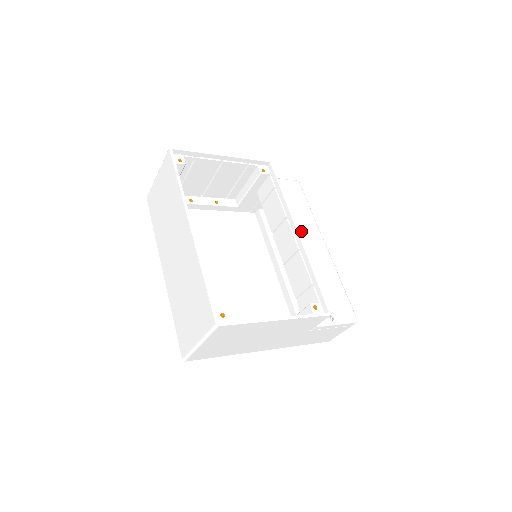
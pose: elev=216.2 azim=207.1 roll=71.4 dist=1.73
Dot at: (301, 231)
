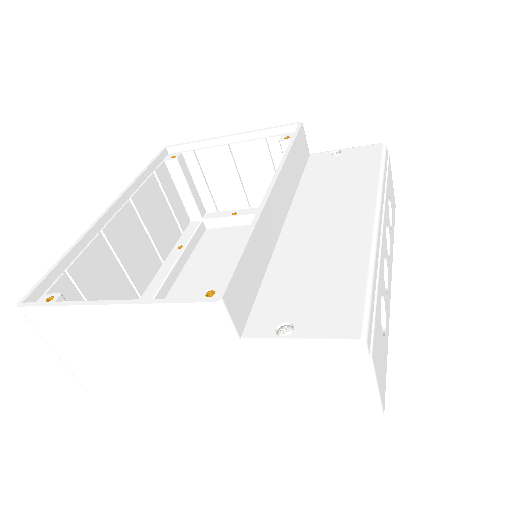
Dot at: (331, 203)
